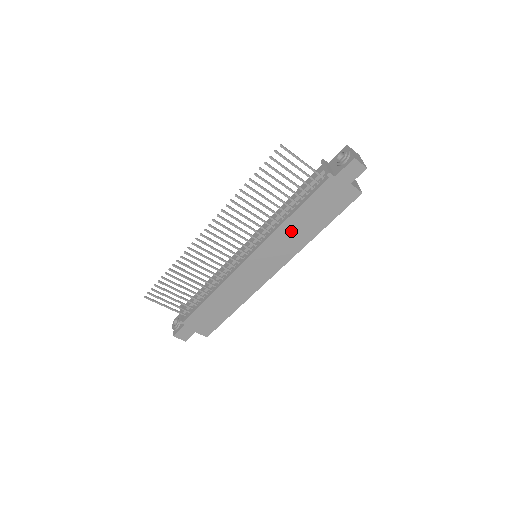
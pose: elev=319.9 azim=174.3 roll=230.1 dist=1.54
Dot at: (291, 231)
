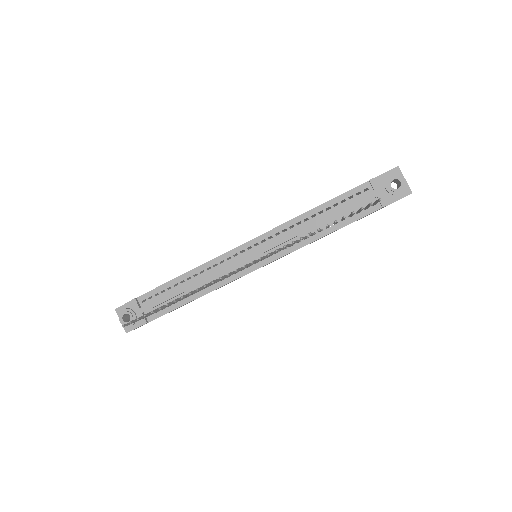
Dot at: occluded
